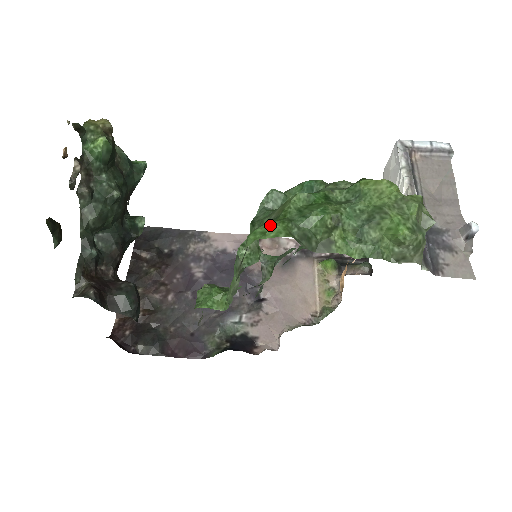
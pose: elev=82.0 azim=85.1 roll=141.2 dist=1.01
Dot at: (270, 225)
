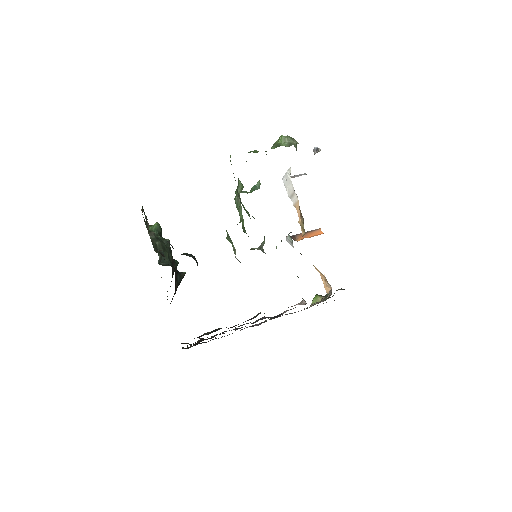
Dot at: occluded
